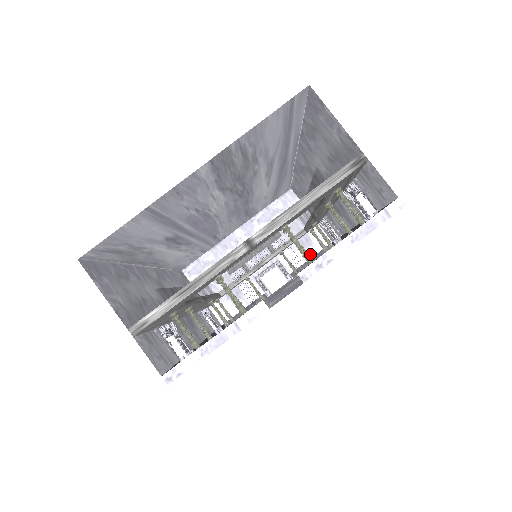
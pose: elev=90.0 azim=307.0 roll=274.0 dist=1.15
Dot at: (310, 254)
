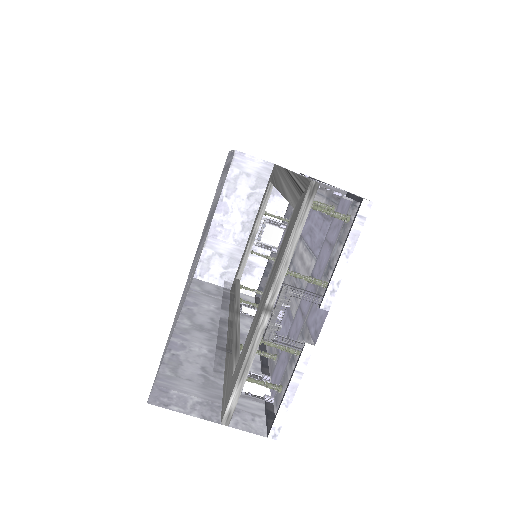
Dot at: occluded
